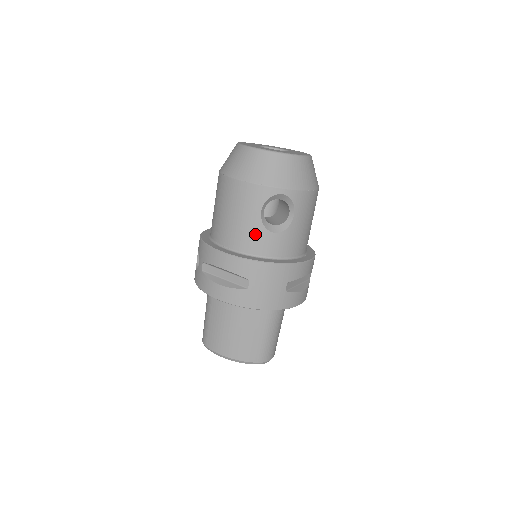
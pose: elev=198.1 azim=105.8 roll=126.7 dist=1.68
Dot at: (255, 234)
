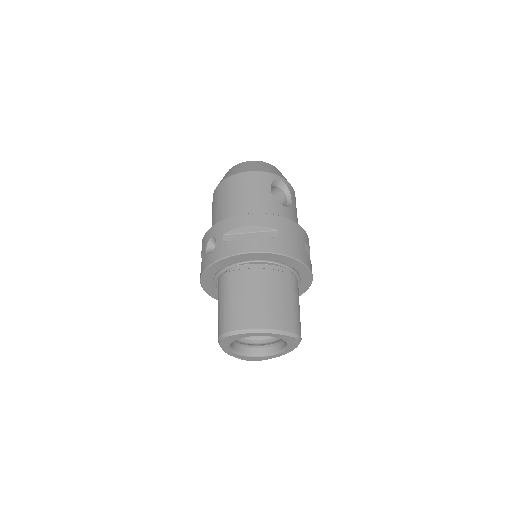
Dot at: (270, 204)
